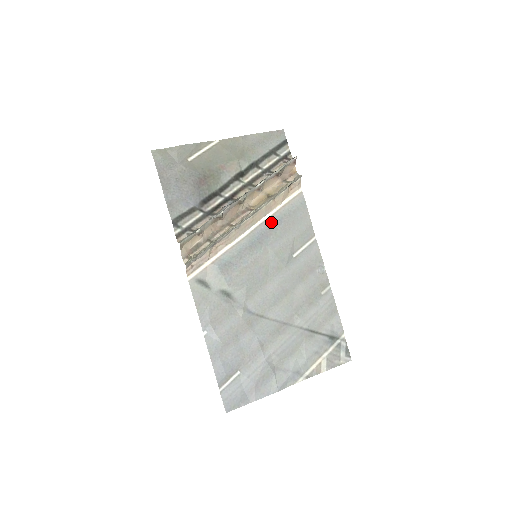
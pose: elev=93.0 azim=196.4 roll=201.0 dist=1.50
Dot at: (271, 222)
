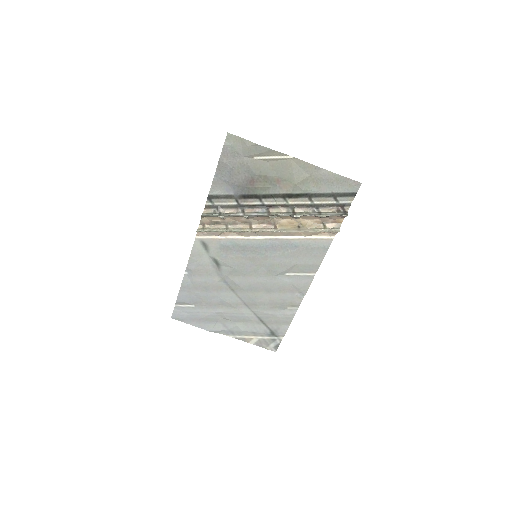
Dot at: (287, 243)
